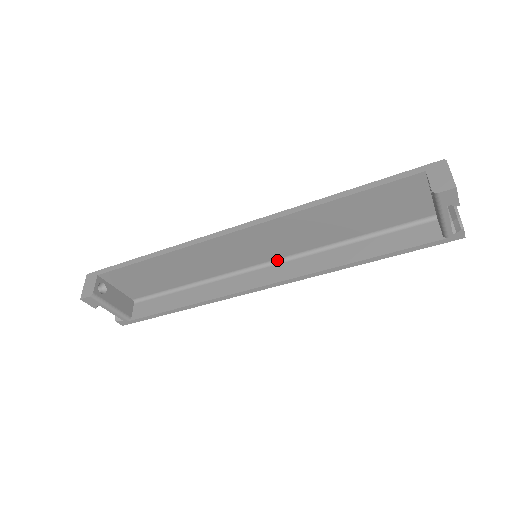
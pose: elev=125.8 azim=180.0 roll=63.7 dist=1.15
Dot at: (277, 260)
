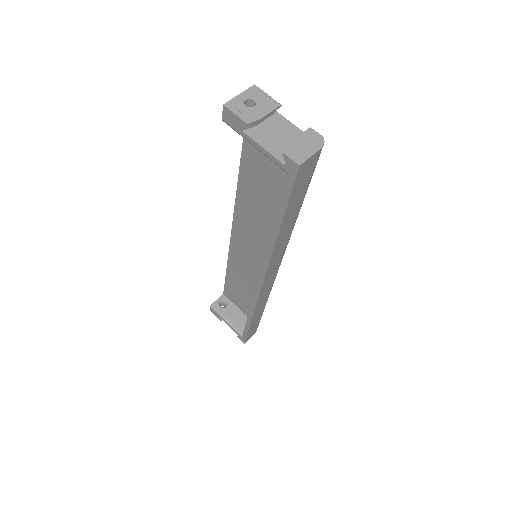
Dot at: occluded
